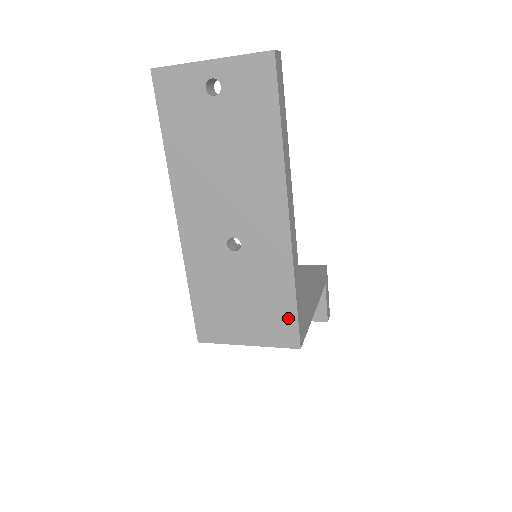
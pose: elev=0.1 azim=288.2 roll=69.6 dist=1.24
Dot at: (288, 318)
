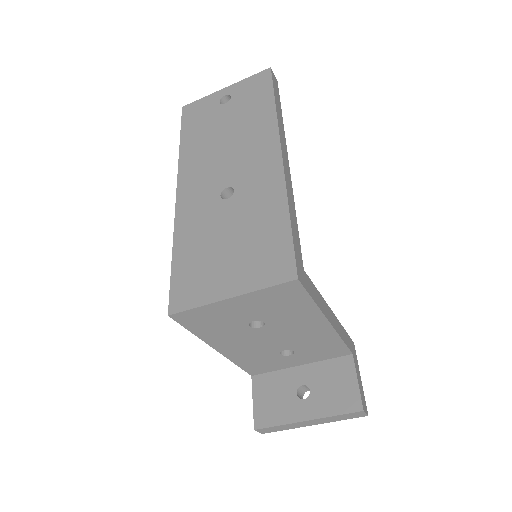
Dot at: (281, 245)
